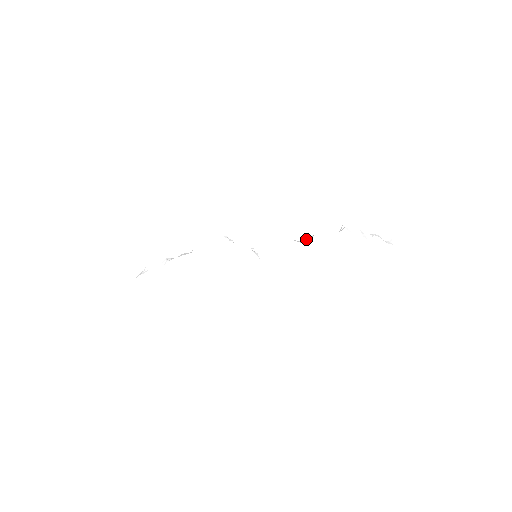
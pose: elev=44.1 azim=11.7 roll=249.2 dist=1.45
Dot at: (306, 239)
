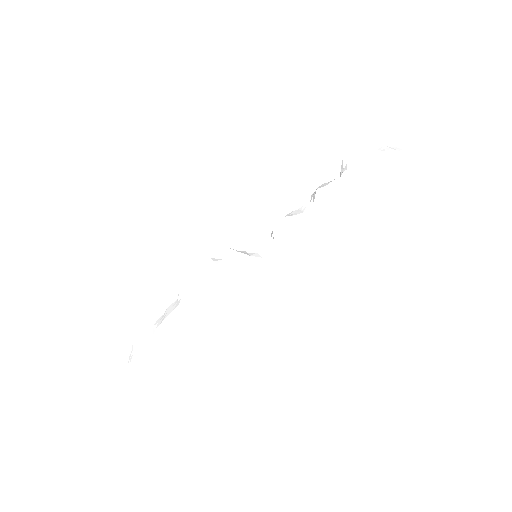
Dot at: (306, 202)
